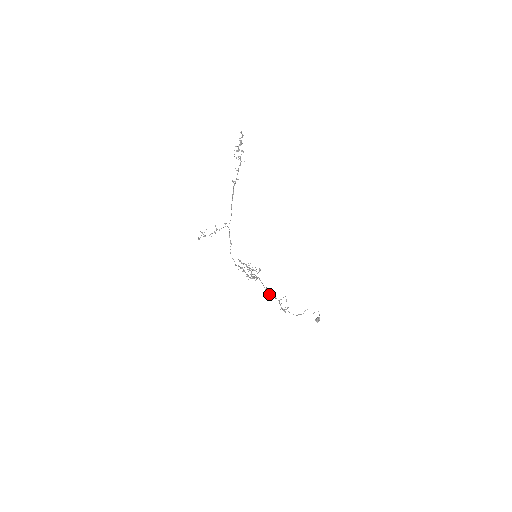
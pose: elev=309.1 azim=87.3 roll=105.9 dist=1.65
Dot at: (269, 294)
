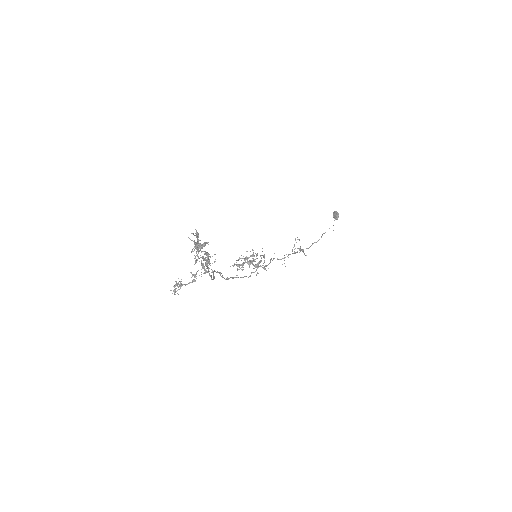
Dot at: (280, 259)
